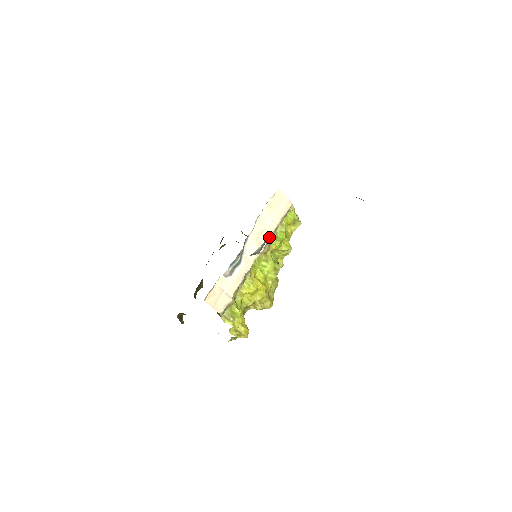
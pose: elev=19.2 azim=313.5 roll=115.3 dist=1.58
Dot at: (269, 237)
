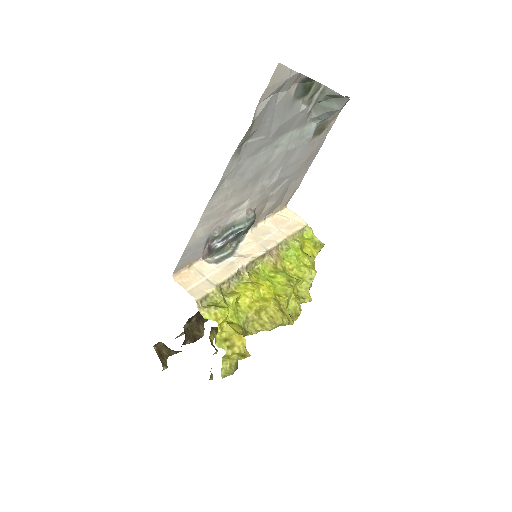
Dot at: (275, 243)
